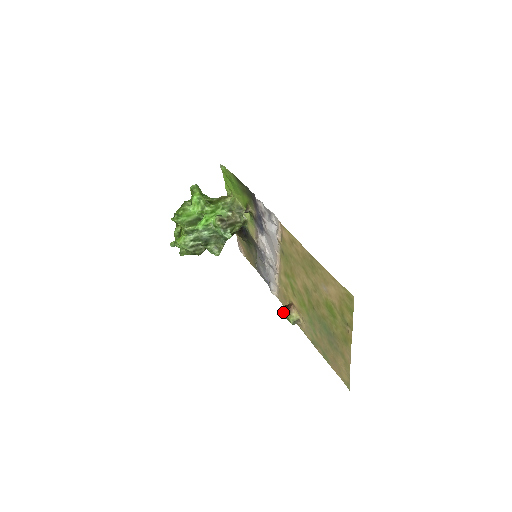
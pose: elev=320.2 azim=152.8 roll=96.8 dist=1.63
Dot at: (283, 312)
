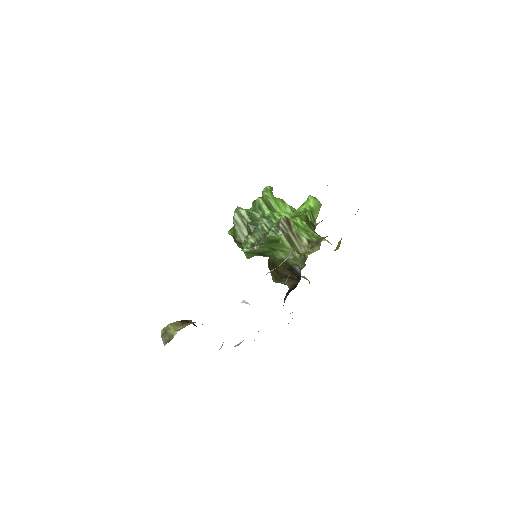
Dot at: occluded
